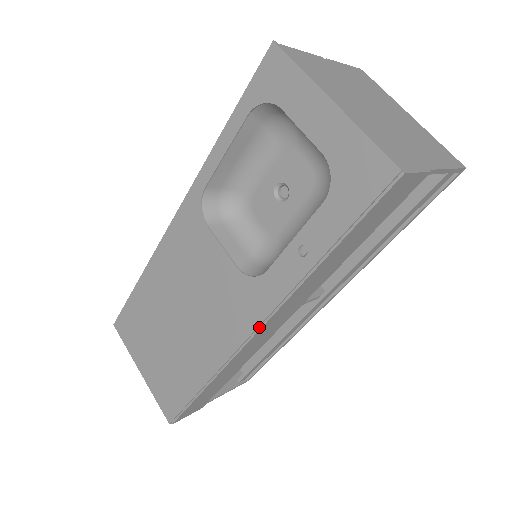
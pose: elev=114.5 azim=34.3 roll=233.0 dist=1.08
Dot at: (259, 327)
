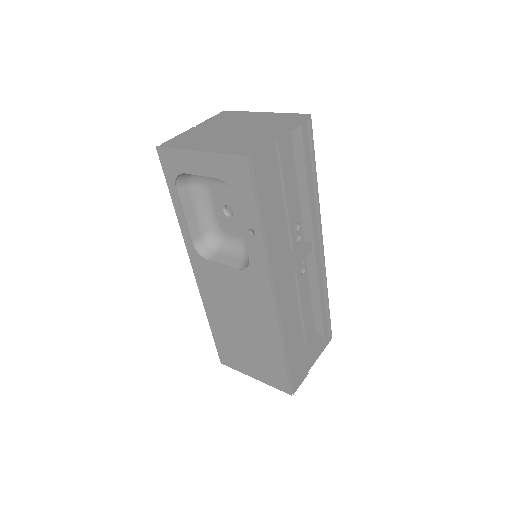
Dot at: (273, 292)
